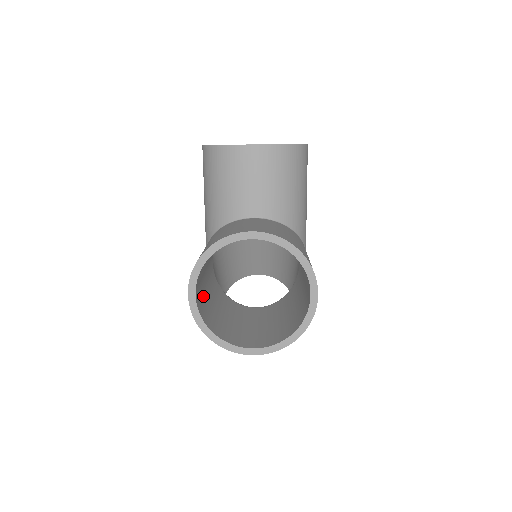
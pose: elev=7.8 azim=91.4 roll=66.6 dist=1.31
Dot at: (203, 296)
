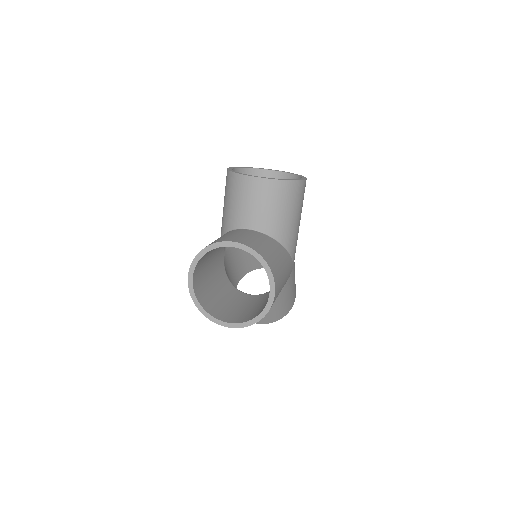
Dot at: (203, 279)
